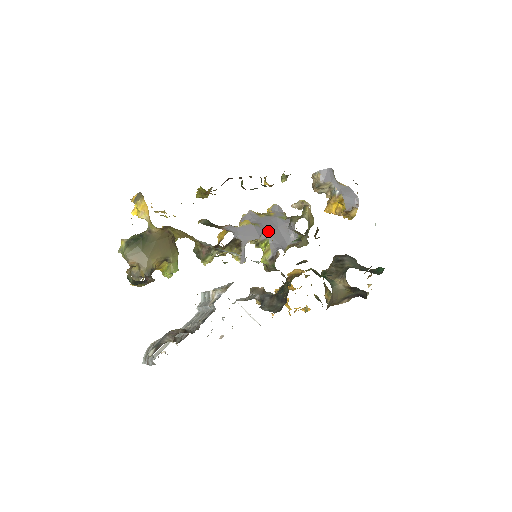
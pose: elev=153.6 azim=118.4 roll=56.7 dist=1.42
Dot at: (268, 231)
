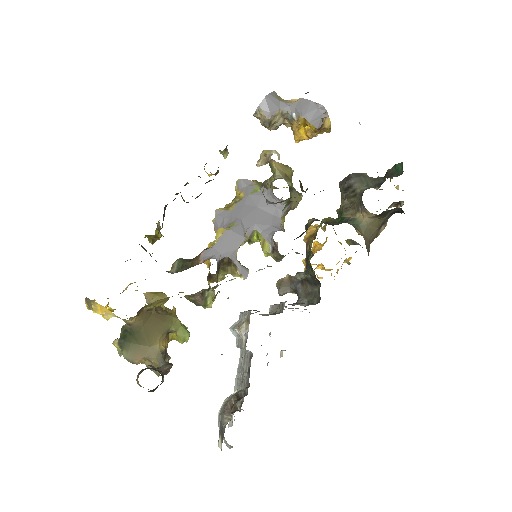
Dot at: (249, 221)
